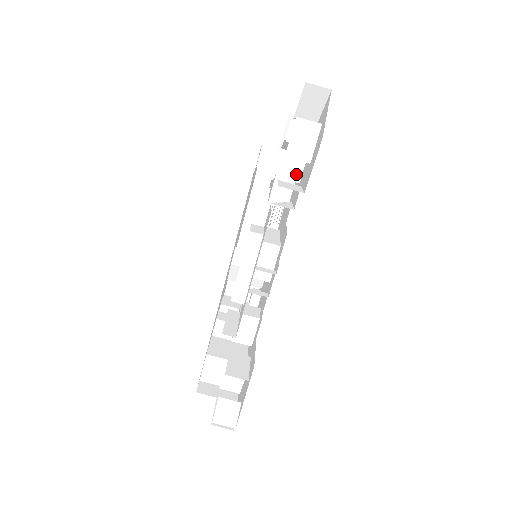
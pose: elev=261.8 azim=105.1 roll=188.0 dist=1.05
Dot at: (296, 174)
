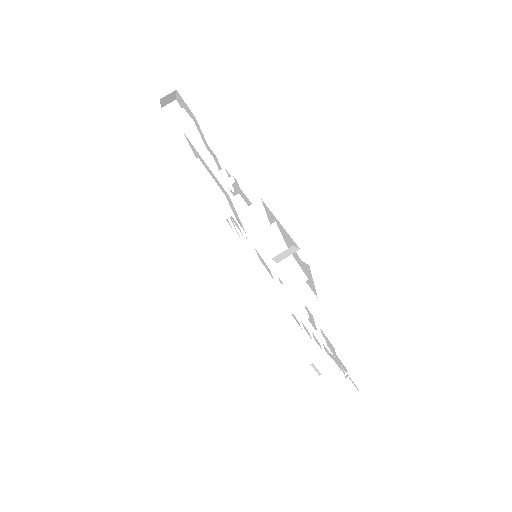
Dot at: (207, 157)
